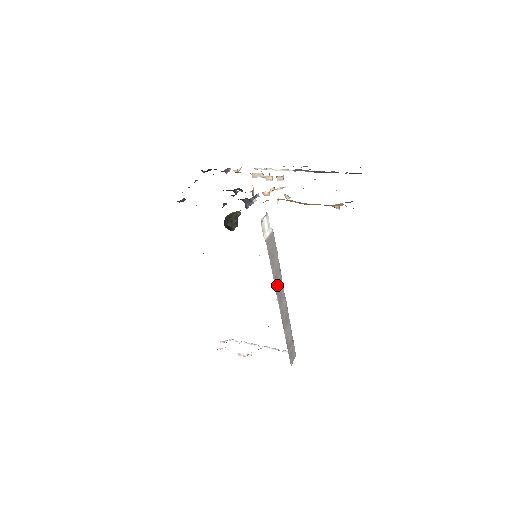
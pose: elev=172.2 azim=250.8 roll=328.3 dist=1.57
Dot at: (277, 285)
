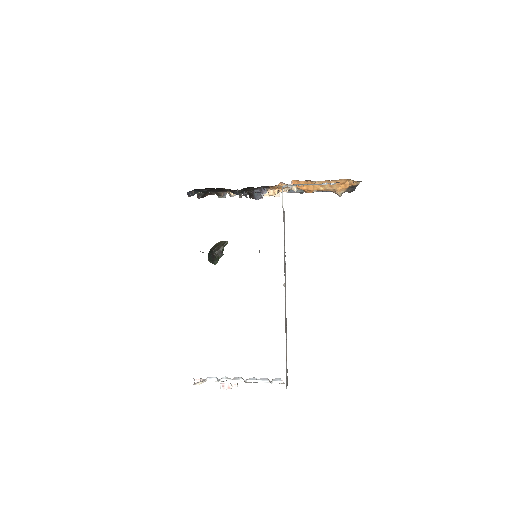
Dot at: (284, 269)
